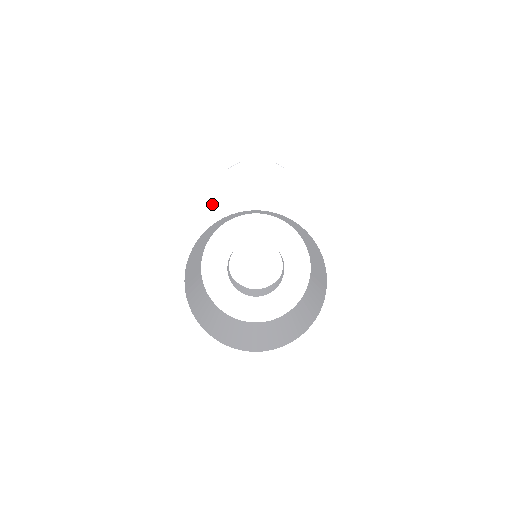
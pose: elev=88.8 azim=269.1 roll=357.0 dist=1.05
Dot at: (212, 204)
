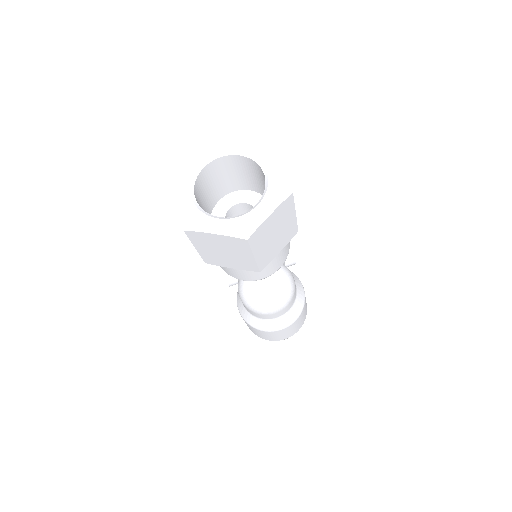
Dot at: (198, 161)
